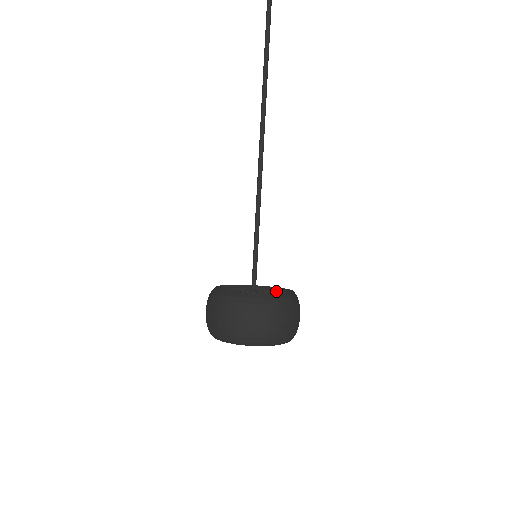
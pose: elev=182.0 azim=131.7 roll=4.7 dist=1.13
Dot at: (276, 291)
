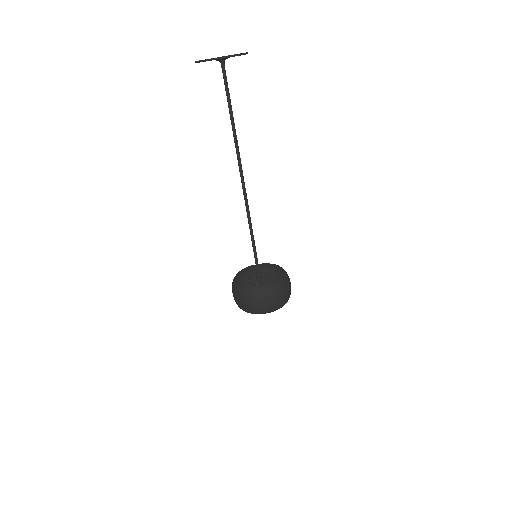
Dot at: (276, 266)
